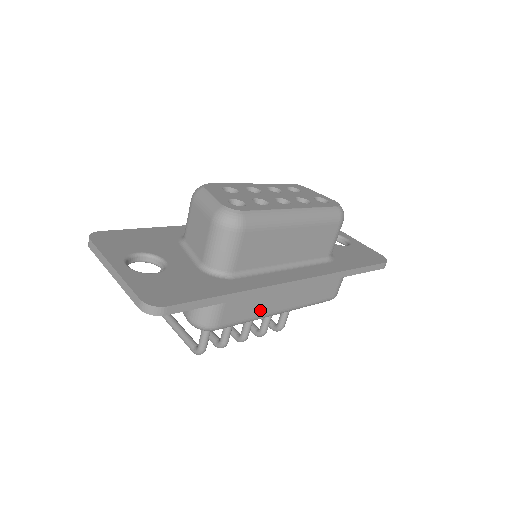
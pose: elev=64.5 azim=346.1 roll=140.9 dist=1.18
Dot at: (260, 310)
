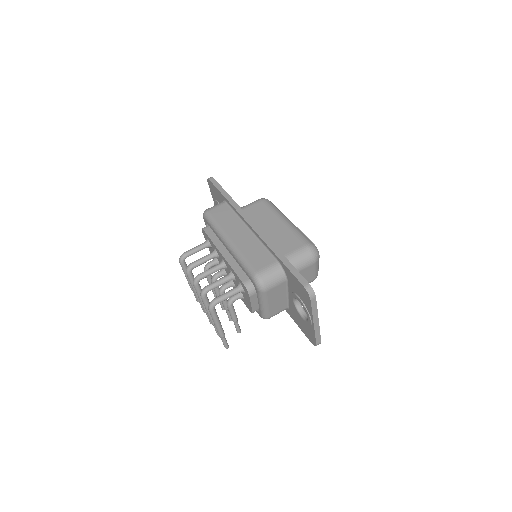
Dot at: (225, 225)
